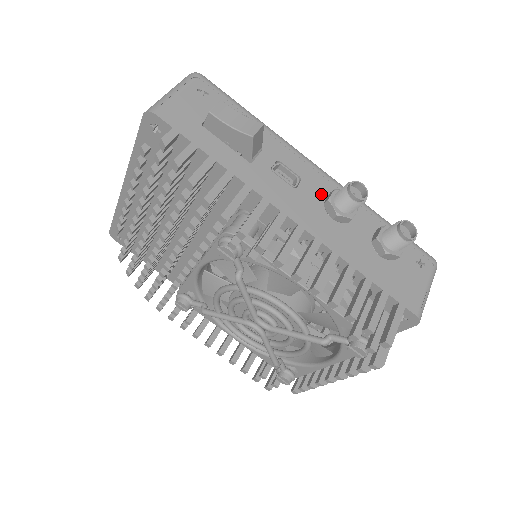
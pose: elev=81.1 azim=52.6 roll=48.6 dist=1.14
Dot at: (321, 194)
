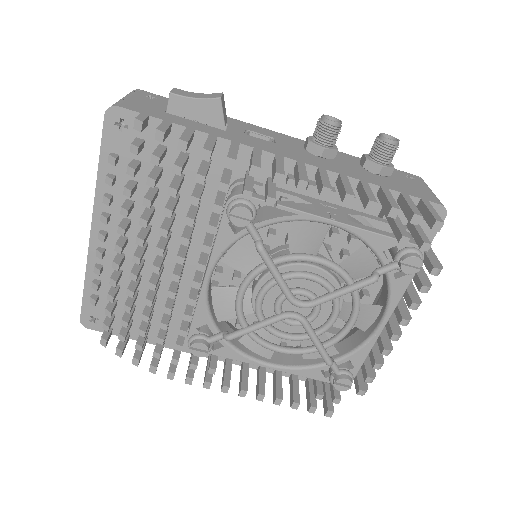
Dot at: (298, 145)
